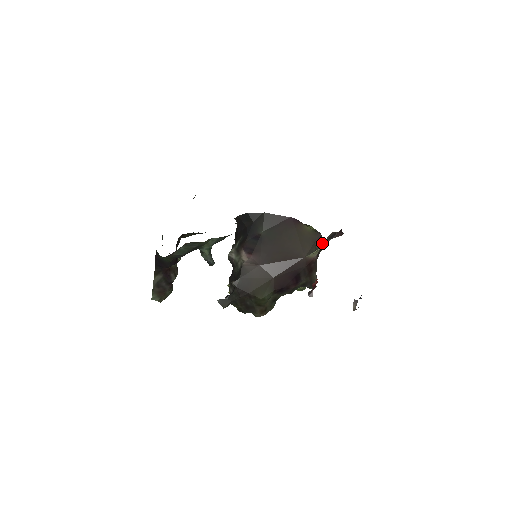
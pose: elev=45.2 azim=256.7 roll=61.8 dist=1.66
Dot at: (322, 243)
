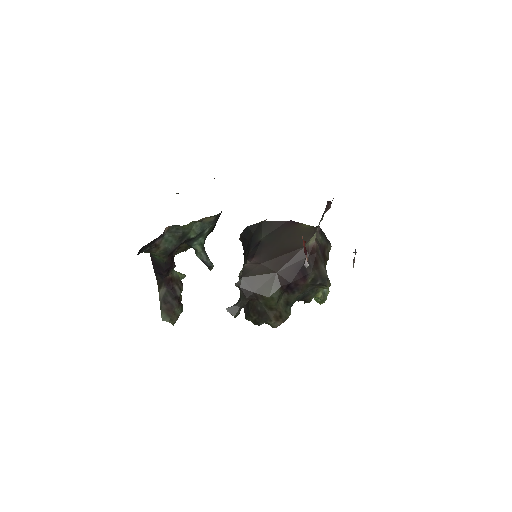
Dot at: (328, 242)
